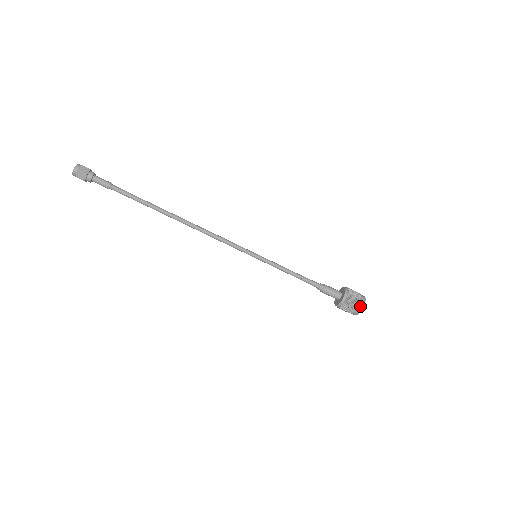
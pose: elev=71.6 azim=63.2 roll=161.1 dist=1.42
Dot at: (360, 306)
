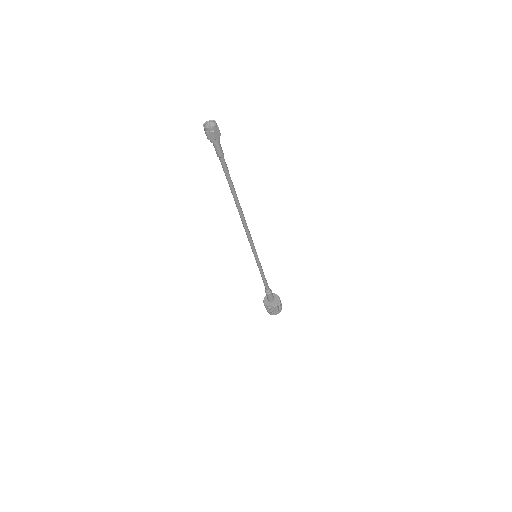
Dot at: (276, 313)
